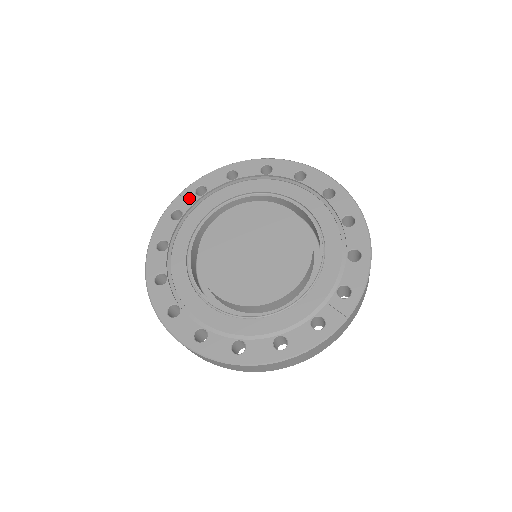
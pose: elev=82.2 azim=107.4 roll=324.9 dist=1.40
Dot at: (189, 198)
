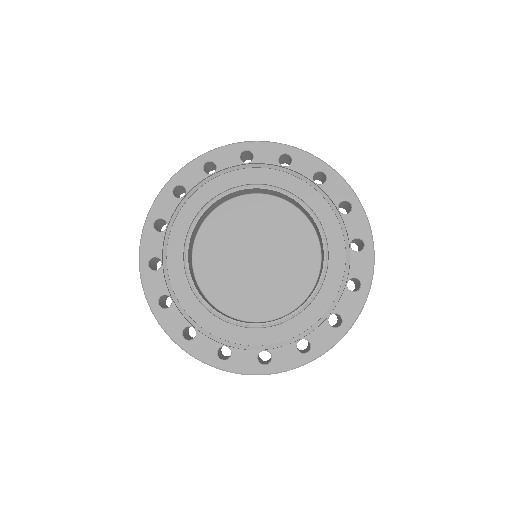
Dot at: (231, 157)
